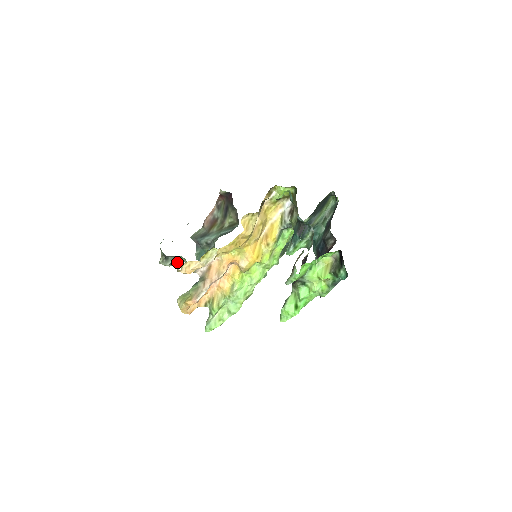
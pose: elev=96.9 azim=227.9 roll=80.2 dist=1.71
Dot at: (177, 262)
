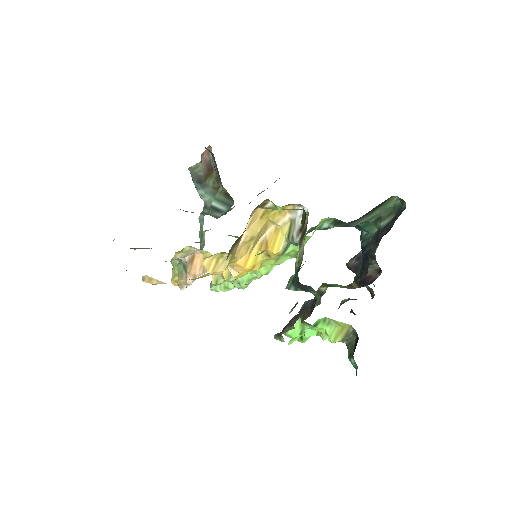
Dot at: (148, 248)
